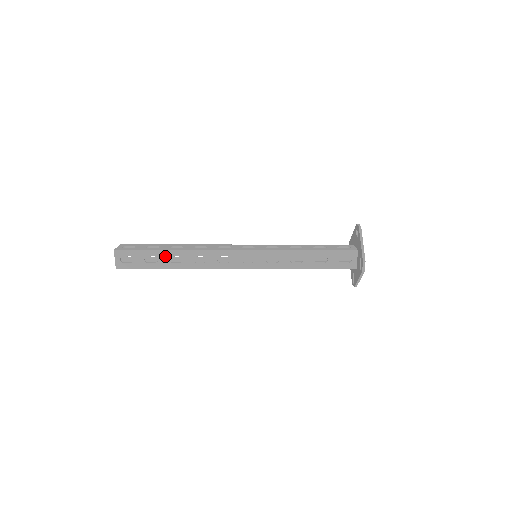
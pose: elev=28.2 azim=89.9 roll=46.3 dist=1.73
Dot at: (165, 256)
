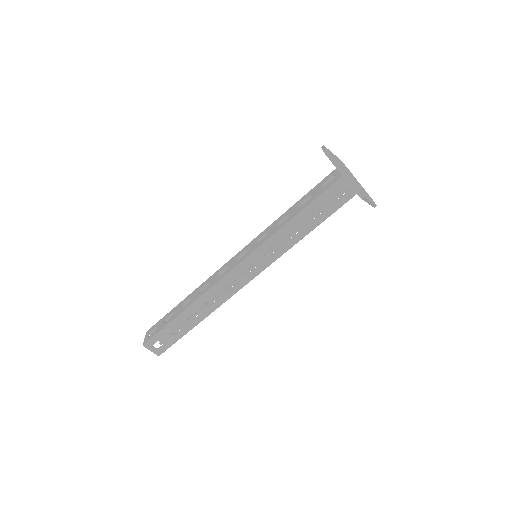
Dot at: (183, 319)
